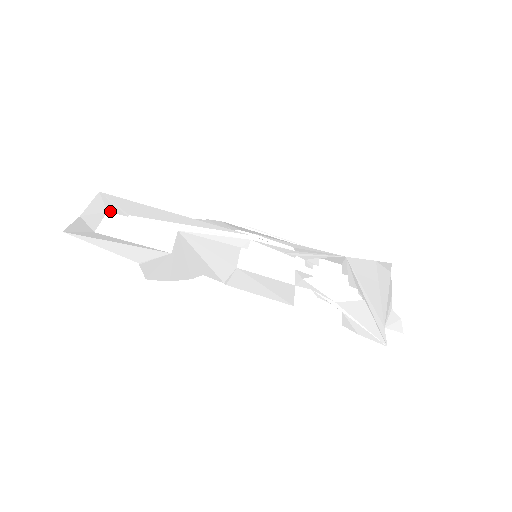
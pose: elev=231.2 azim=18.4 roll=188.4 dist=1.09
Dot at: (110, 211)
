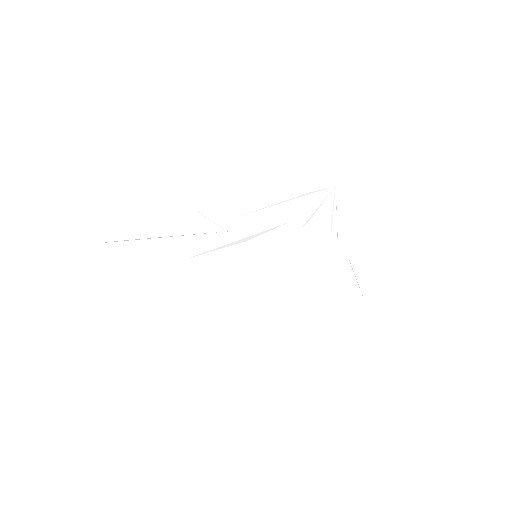
Dot at: (126, 274)
